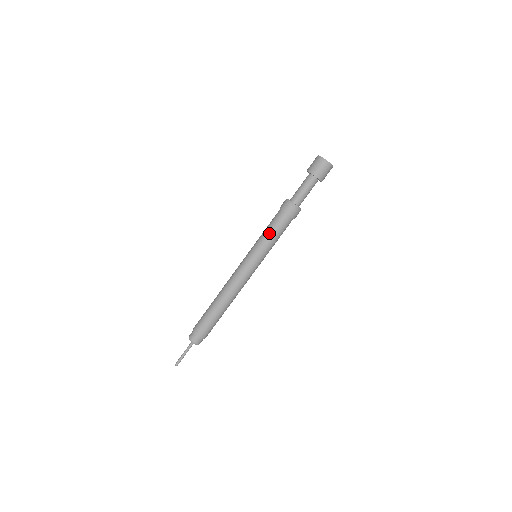
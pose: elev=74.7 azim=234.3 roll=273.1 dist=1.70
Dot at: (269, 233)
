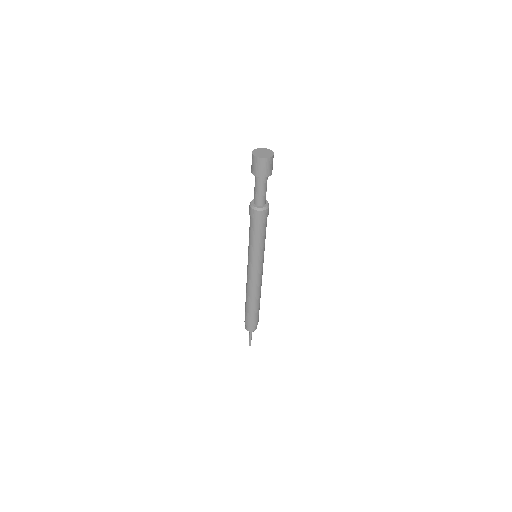
Dot at: (253, 239)
